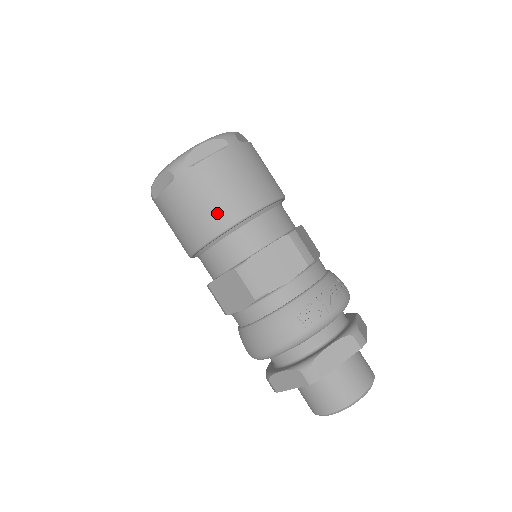
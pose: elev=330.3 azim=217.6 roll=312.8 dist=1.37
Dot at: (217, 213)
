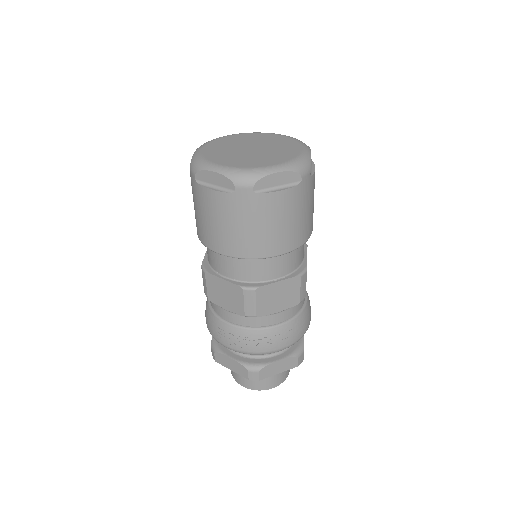
Dot at: (201, 229)
